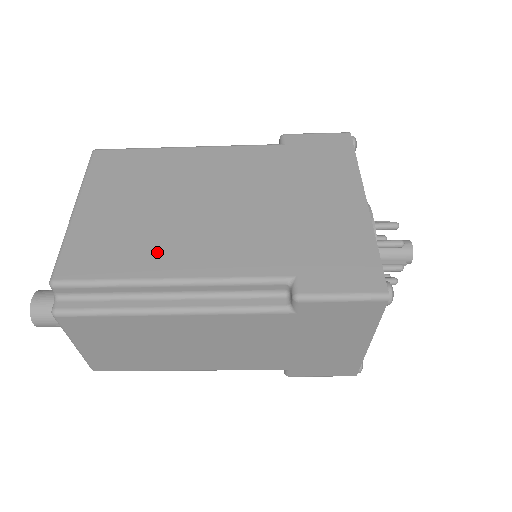
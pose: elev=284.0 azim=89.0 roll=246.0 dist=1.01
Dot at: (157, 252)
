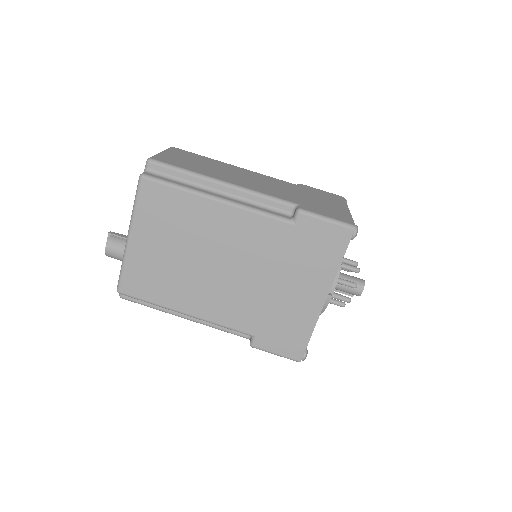
Dot at: (180, 293)
